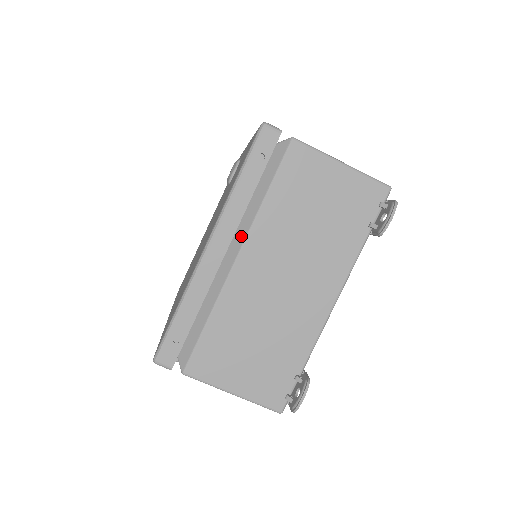
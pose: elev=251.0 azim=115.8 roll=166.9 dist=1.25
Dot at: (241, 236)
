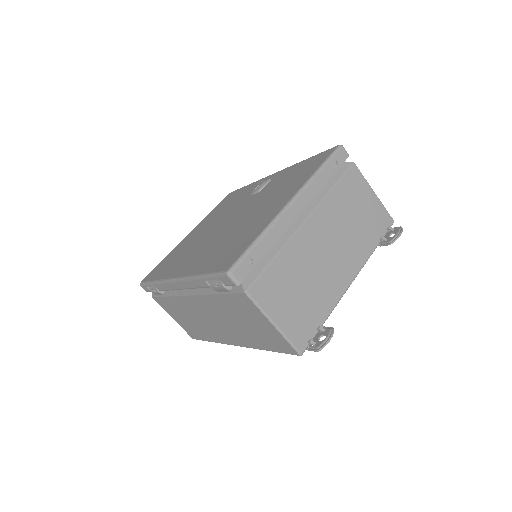
Dot at: (310, 208)
